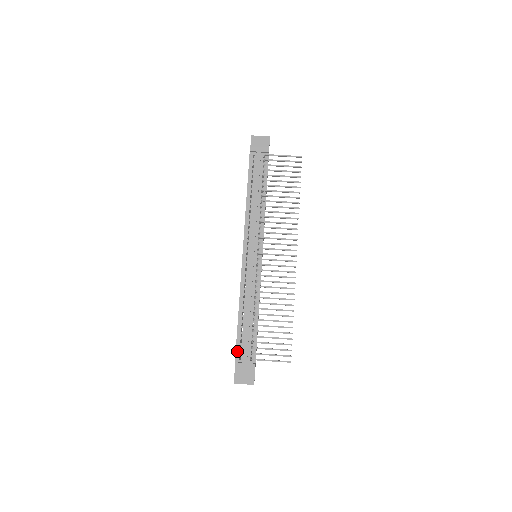
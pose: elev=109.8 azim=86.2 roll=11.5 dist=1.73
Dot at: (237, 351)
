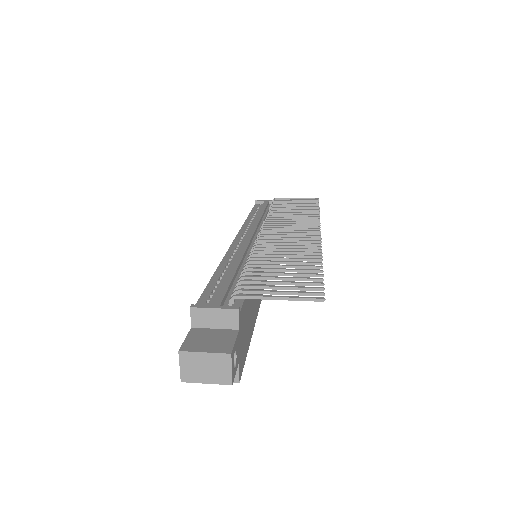
Dot at: (201, 300)
